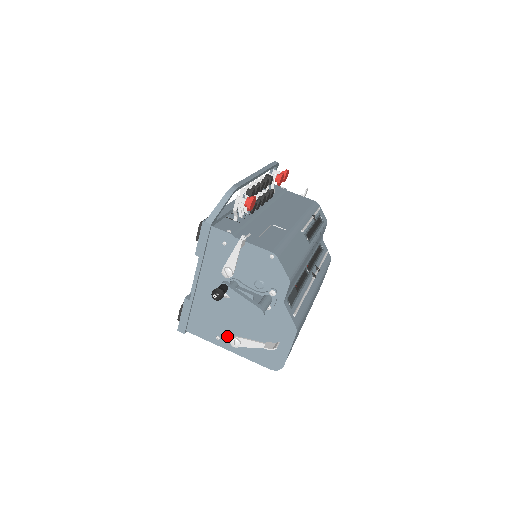
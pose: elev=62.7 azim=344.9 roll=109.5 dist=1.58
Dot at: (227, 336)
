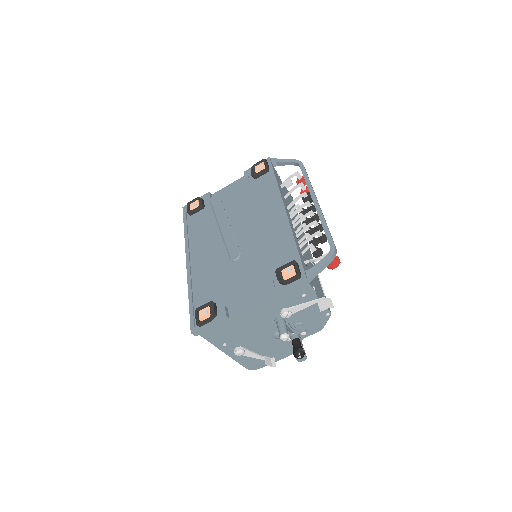
Dot at: (234, 345)
